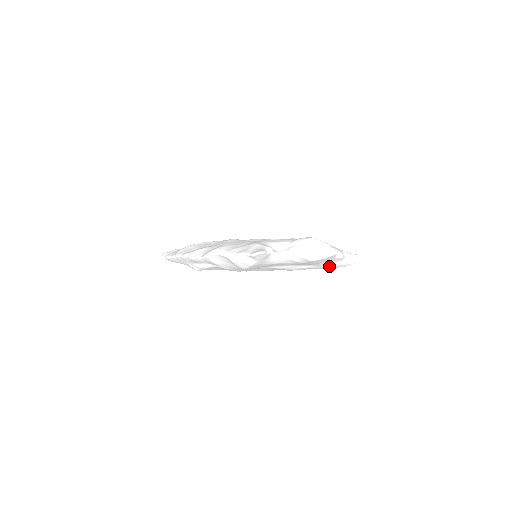
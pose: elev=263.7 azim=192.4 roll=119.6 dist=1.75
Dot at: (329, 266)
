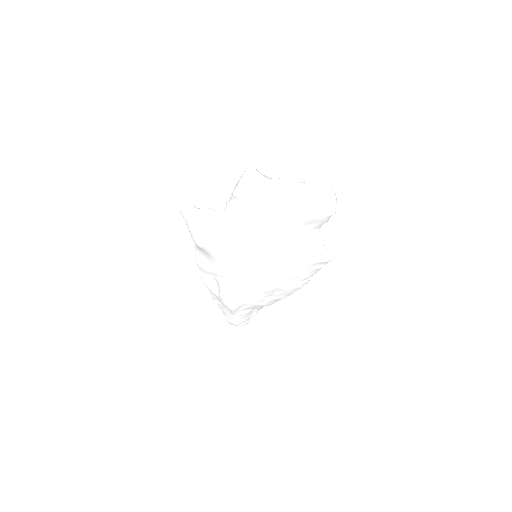
Dot at: (285, 205)
